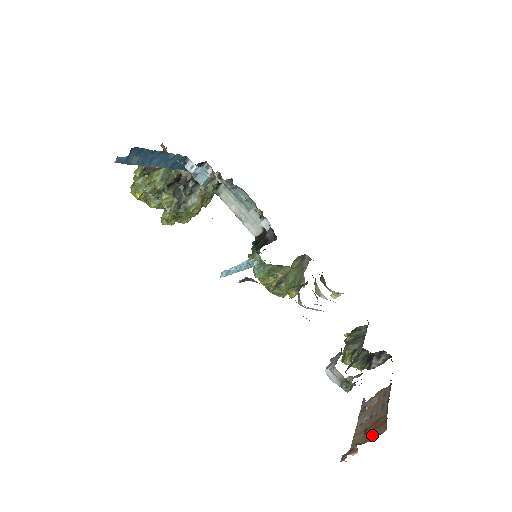
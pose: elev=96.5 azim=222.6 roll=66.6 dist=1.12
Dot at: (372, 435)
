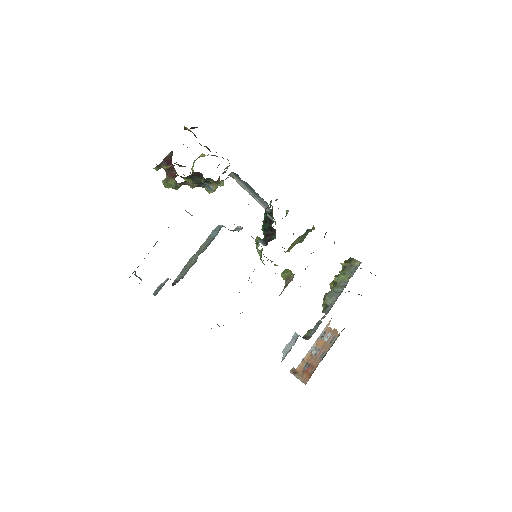
Dot at: (303, 377)
